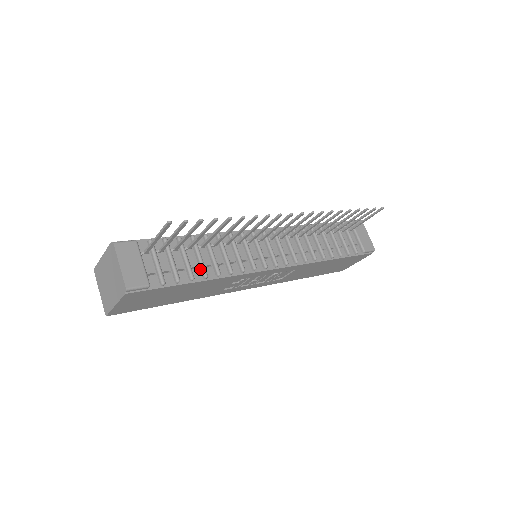
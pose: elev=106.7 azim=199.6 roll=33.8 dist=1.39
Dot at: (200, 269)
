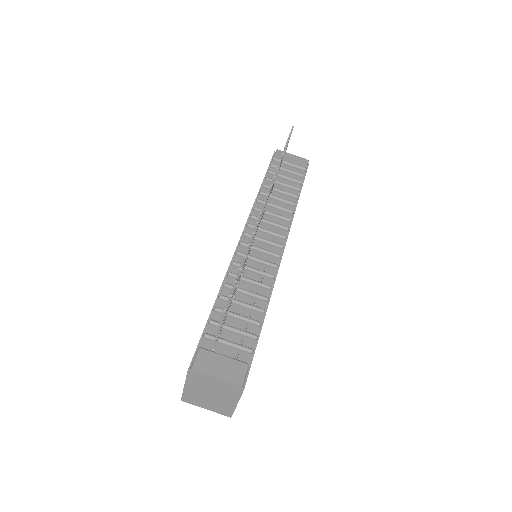
Dot at: (253, 311)
